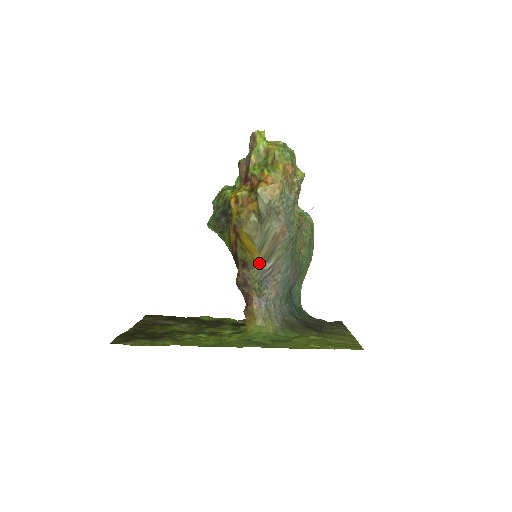
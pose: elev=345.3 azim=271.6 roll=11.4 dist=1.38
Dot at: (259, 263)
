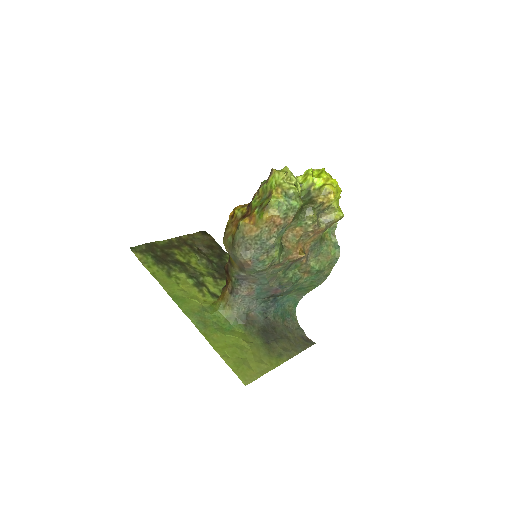
Dot at: (236, 268)
